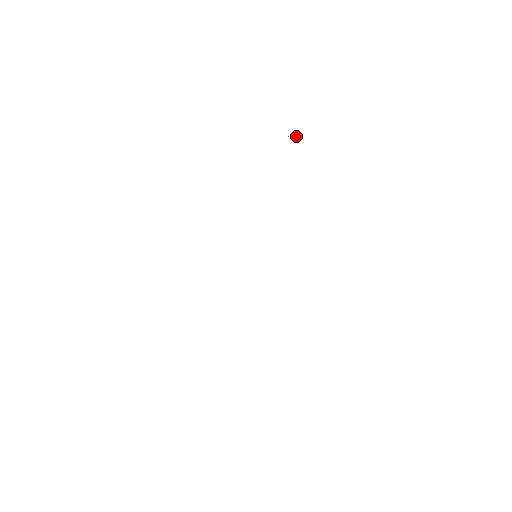
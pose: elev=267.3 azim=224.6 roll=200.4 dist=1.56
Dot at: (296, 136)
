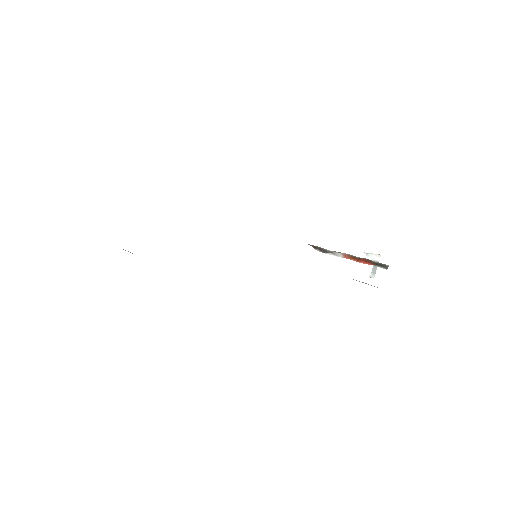
Dot at: (375, 269)
